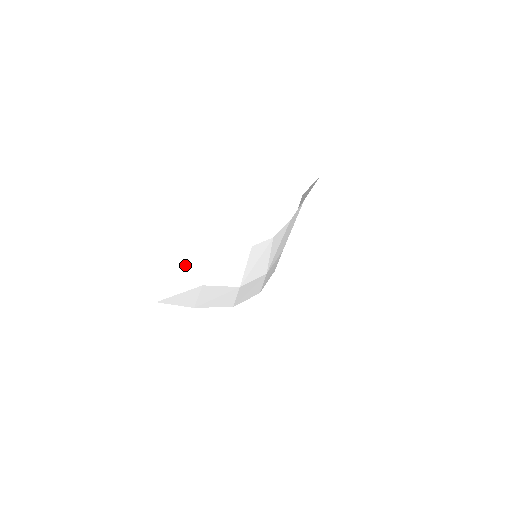
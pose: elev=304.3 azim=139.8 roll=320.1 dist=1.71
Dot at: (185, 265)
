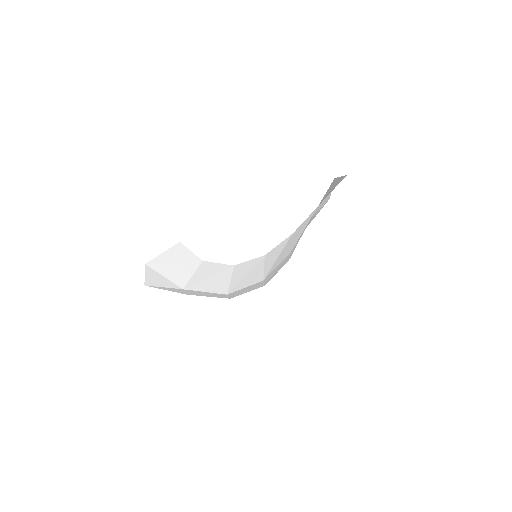
Dot at: (163, 268)
